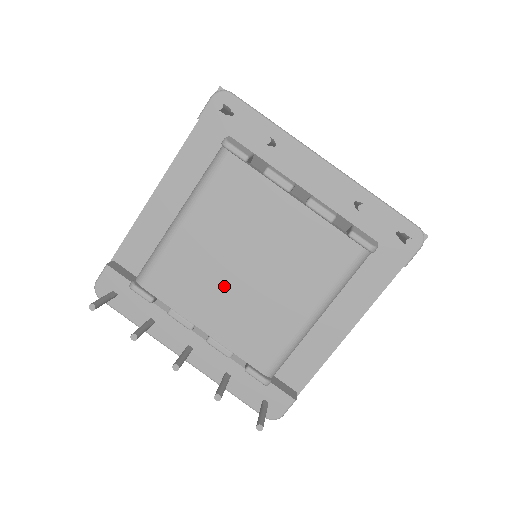
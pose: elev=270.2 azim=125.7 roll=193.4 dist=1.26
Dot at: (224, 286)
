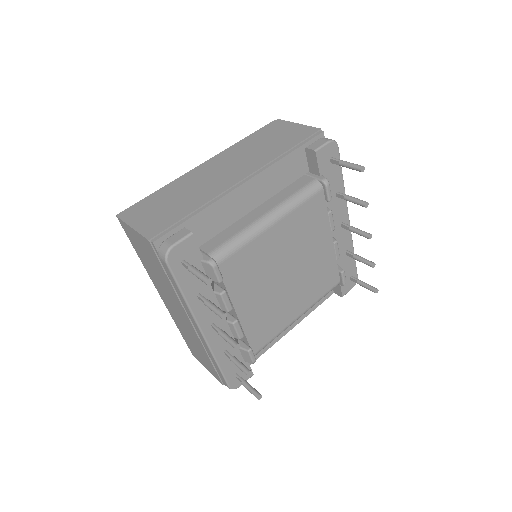
Dot at: (268, 283)
